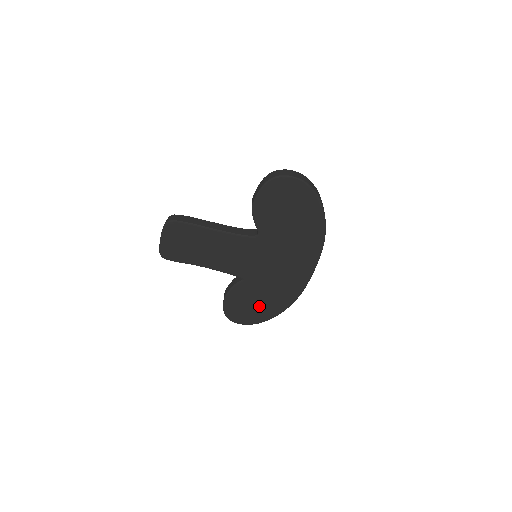
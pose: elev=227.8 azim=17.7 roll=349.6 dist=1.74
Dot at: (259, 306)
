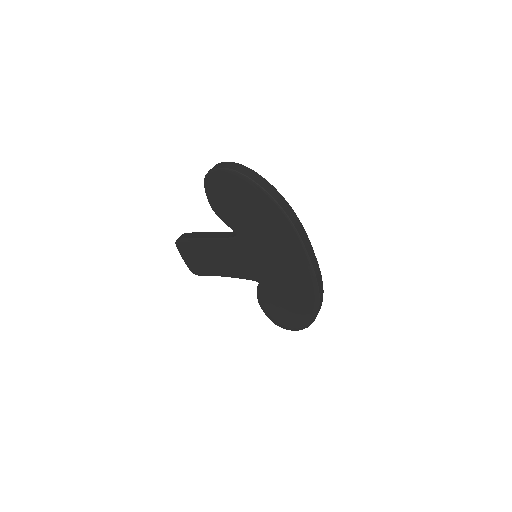
Dot at: (292, 308)
